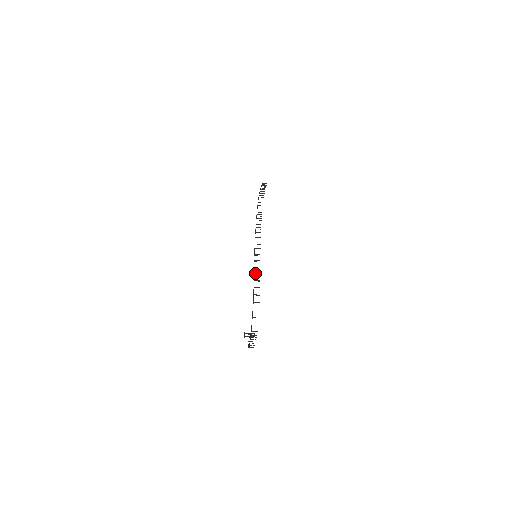
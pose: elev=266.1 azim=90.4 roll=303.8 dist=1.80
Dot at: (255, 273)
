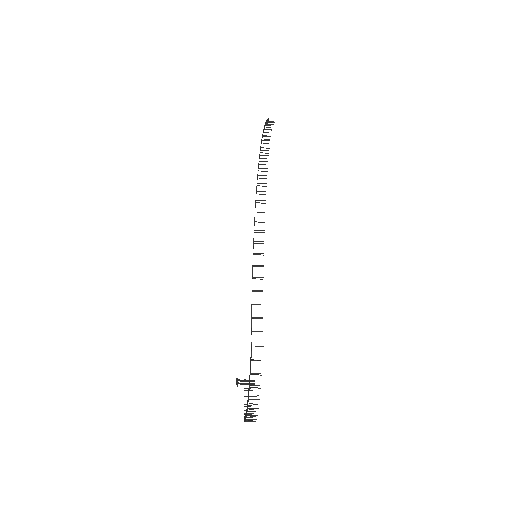
Dot at: occluded
